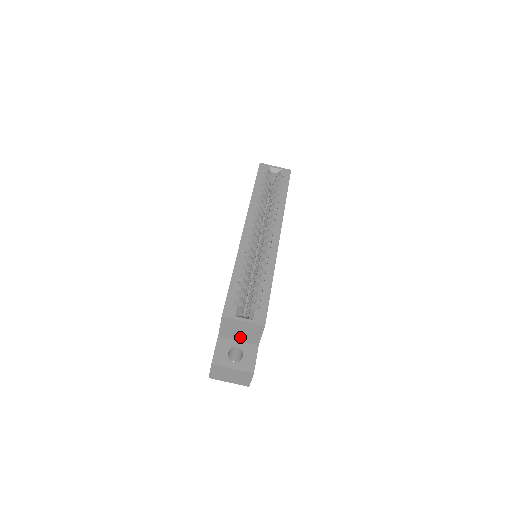
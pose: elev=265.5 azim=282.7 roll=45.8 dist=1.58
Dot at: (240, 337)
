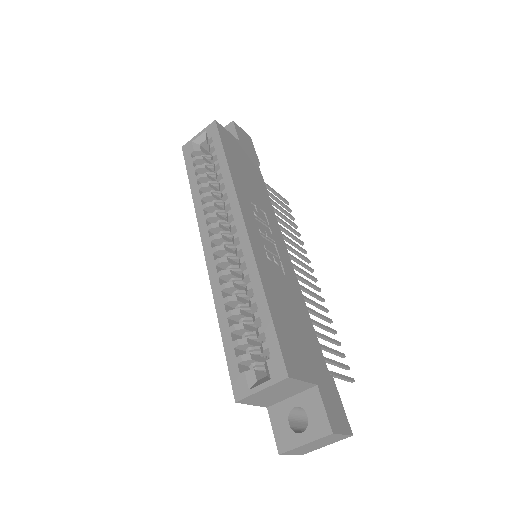
Dot at: (287, 395)
